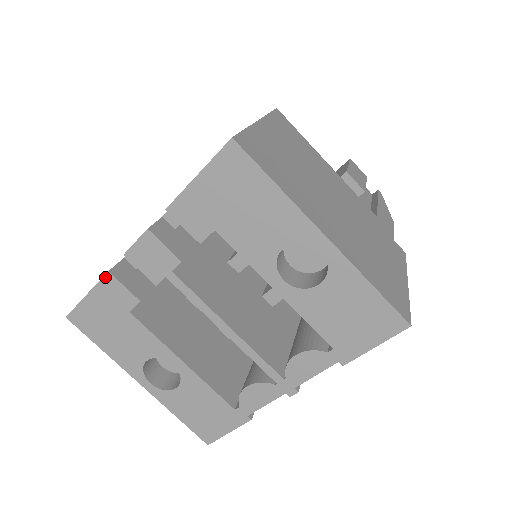
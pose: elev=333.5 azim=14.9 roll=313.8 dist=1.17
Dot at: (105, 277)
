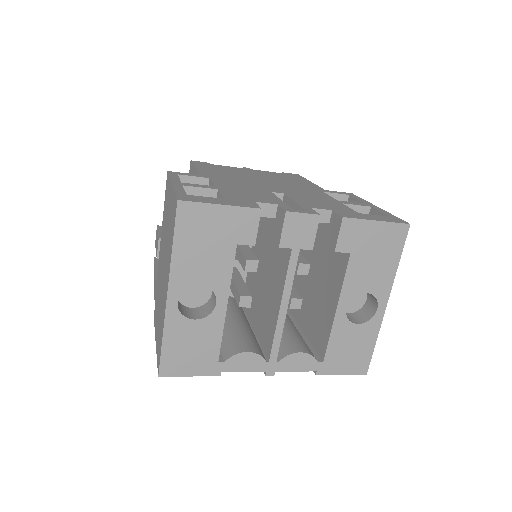
Dot at: (254, 209)
